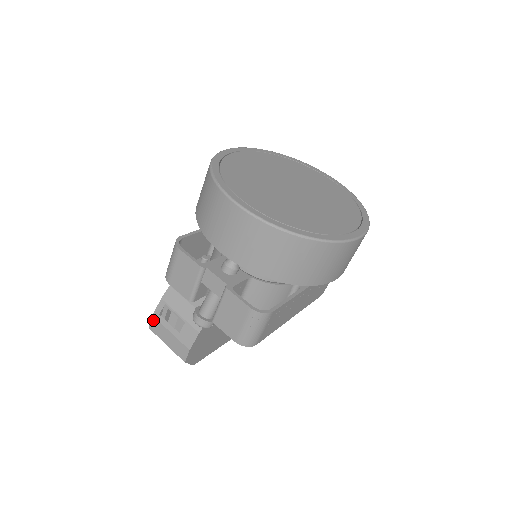
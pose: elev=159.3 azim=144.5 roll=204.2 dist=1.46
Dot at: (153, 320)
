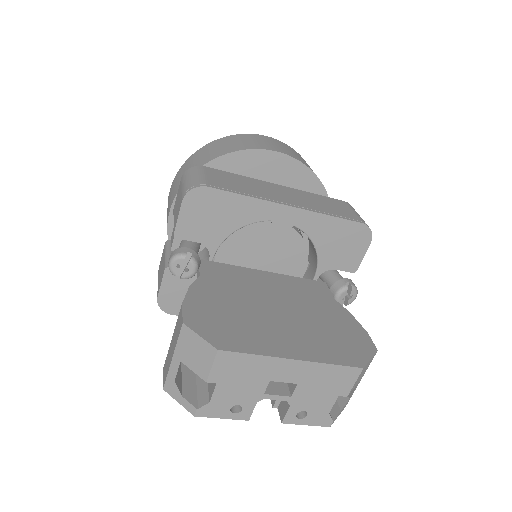
Dot at: (164, 370)
